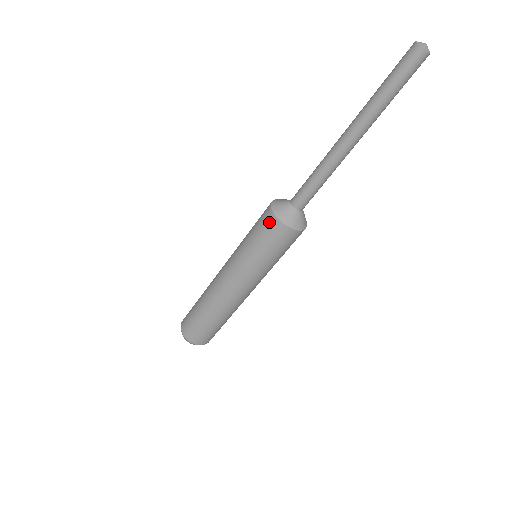
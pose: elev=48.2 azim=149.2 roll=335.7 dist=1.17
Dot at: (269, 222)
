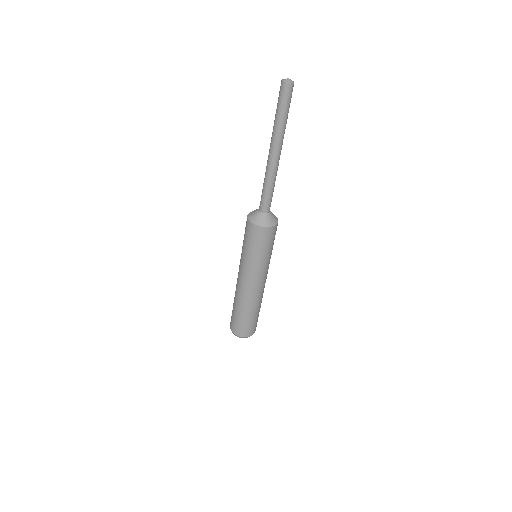
Dot at: (260, 233)
